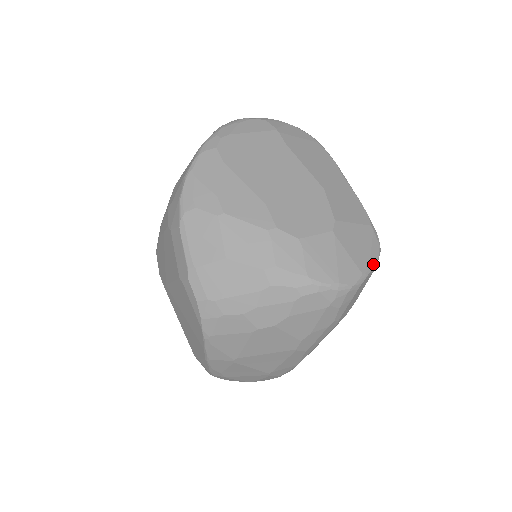
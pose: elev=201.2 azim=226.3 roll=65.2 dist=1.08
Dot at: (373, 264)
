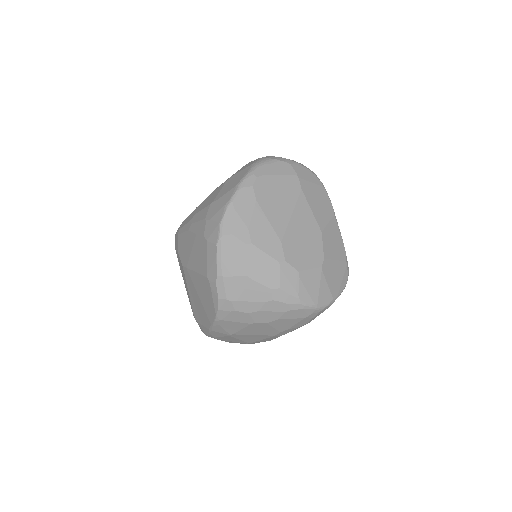
Dot at: (341, 291)
